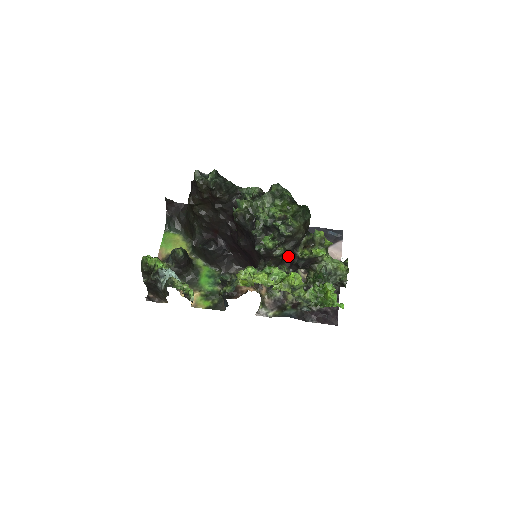
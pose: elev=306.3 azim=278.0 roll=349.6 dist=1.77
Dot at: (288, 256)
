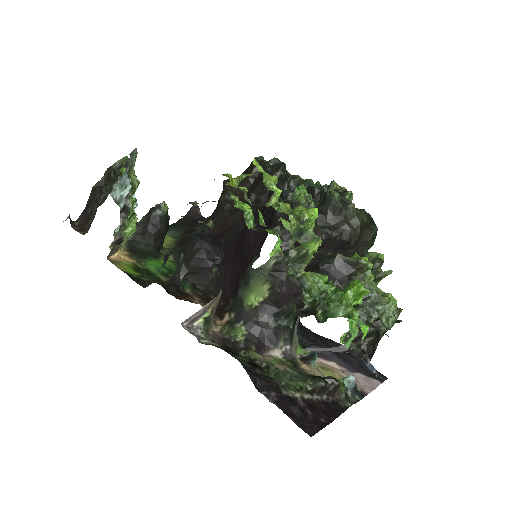
Dot at: occluded
